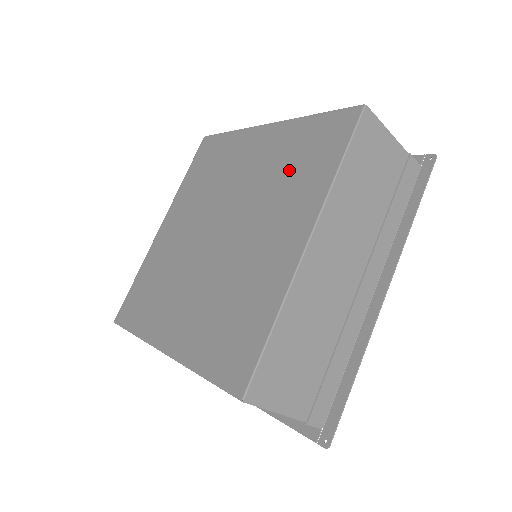
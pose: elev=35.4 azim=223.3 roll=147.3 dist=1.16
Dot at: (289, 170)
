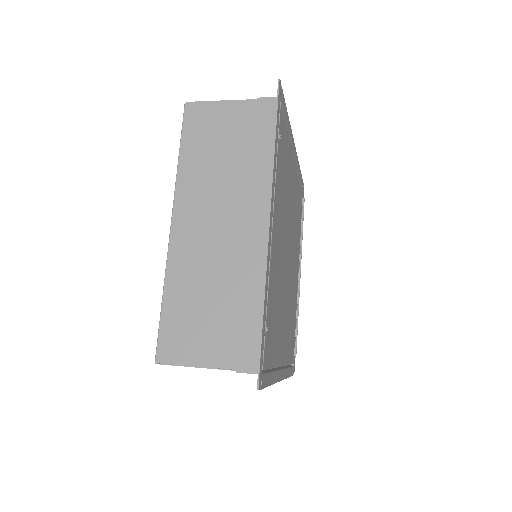
Dot at: occluded
